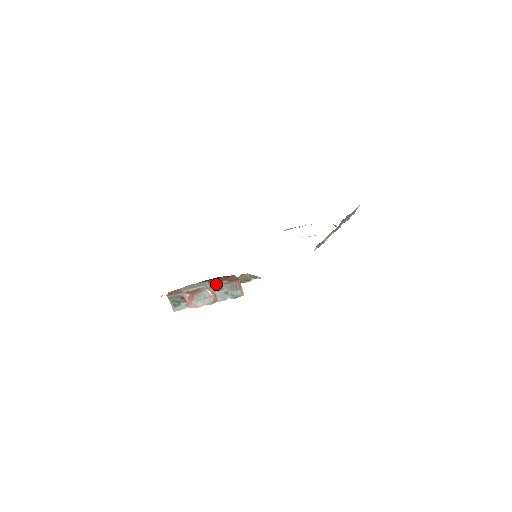
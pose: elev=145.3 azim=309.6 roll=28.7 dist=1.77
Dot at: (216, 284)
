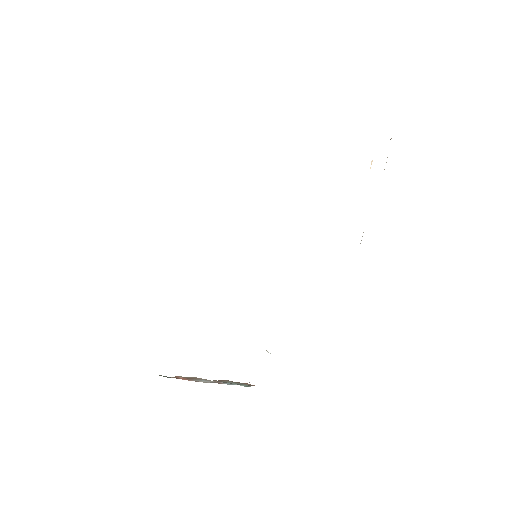
Dot at: (215, 380)
